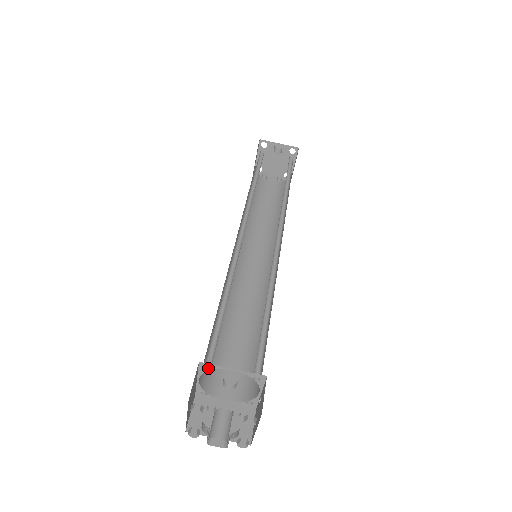
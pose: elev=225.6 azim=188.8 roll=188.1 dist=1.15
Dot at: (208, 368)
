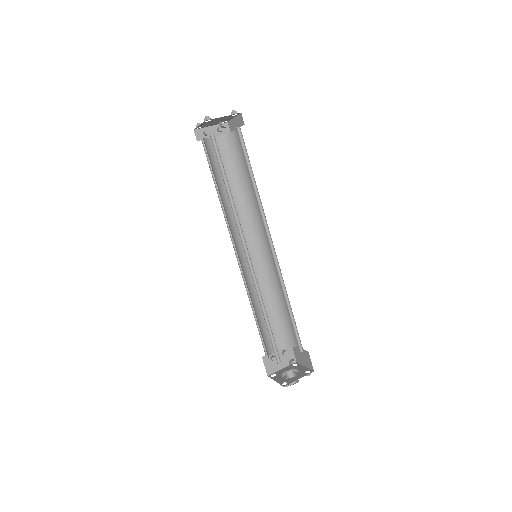
Dot at: (278, 361)
